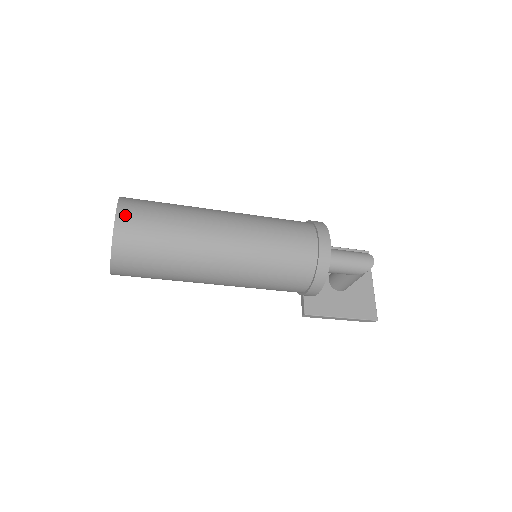
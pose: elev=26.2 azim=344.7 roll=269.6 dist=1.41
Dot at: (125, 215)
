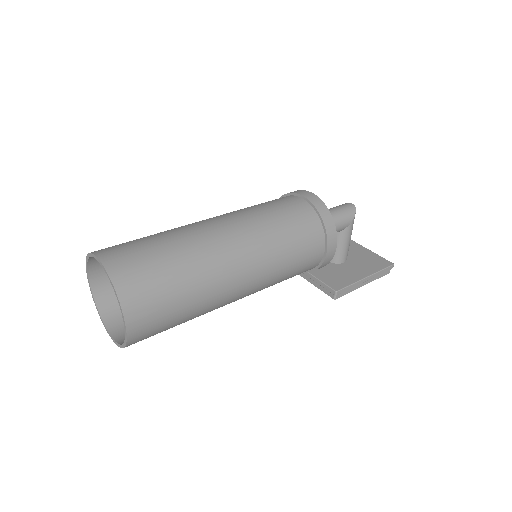
Dot at: (108, 254)
